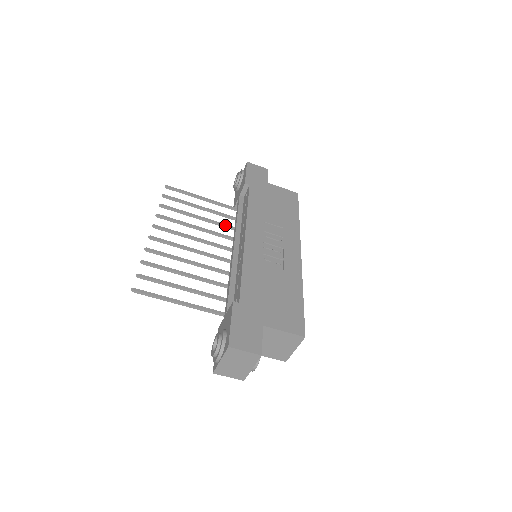
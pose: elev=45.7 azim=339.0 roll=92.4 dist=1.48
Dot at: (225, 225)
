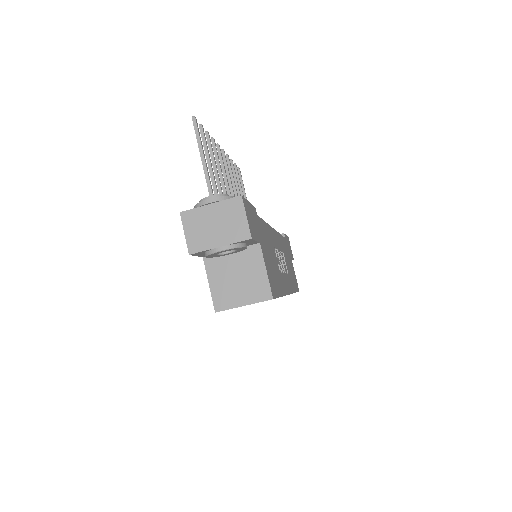
Dot at: occluded
